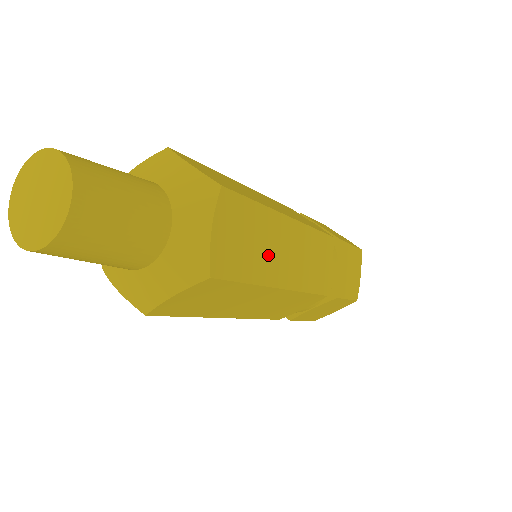
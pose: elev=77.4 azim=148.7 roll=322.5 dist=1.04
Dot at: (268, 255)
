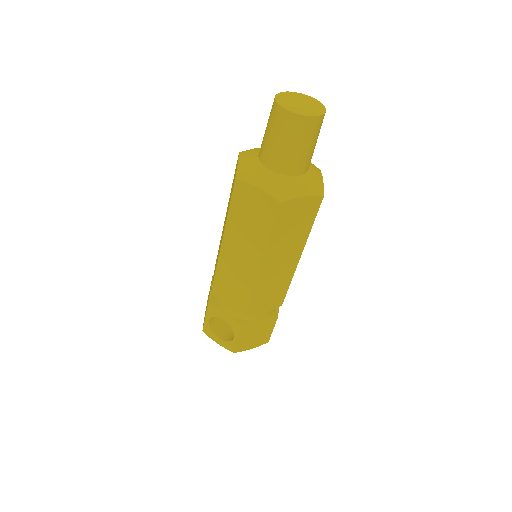
Dot at: occluded
